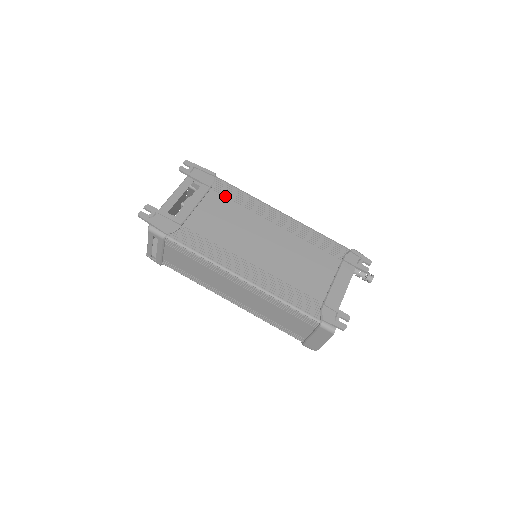
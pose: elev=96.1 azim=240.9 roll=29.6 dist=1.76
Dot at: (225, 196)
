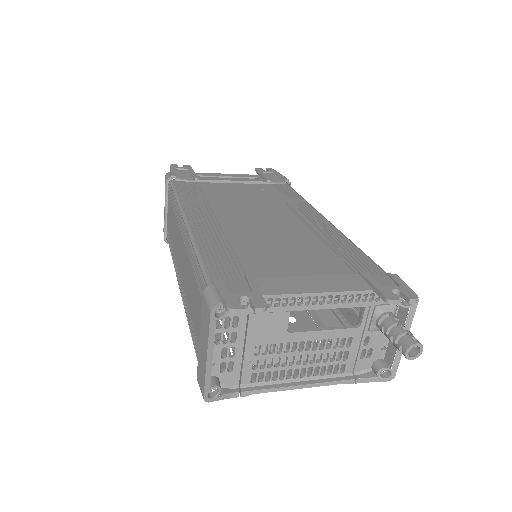
Dot at: (276, 192)
